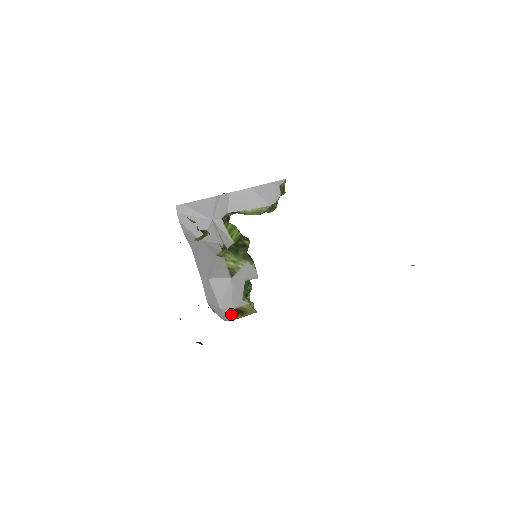
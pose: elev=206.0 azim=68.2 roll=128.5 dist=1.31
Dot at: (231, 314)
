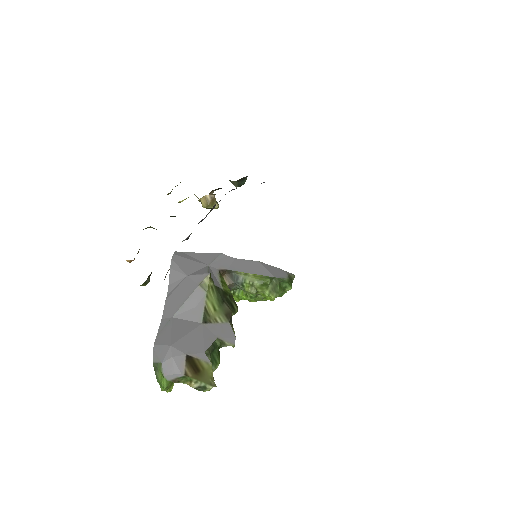
Dot at: (181, 361)
